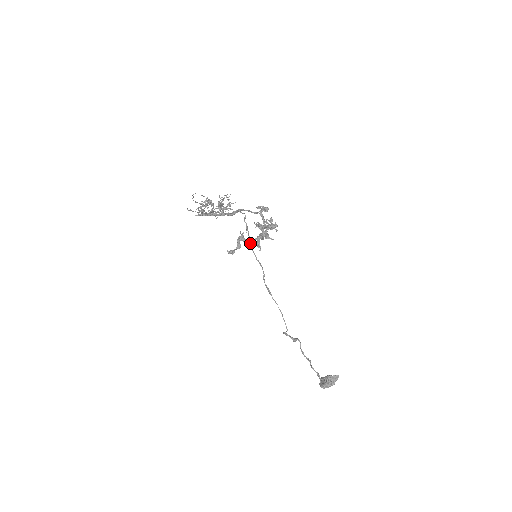
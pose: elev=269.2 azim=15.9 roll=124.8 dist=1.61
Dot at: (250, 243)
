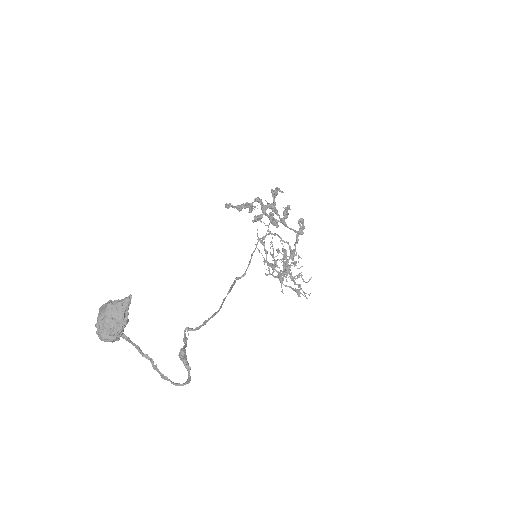
Dot at: (250, 209)
